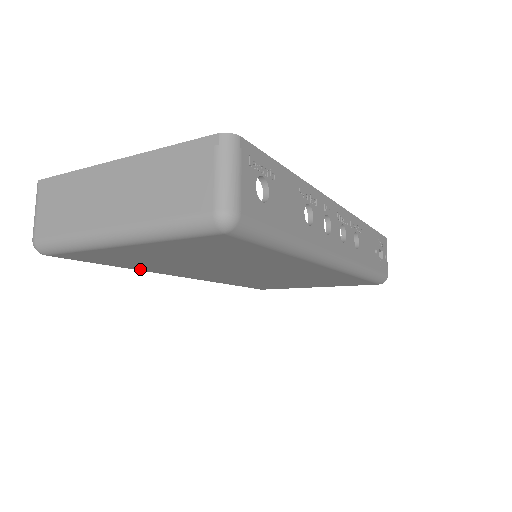
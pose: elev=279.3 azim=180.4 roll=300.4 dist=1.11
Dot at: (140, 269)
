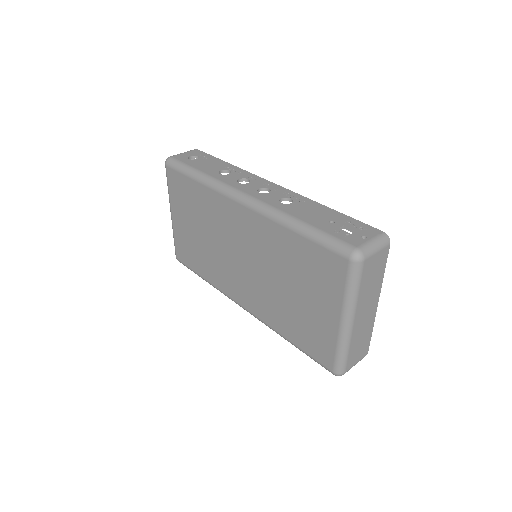
Dot at: (211, 281)
